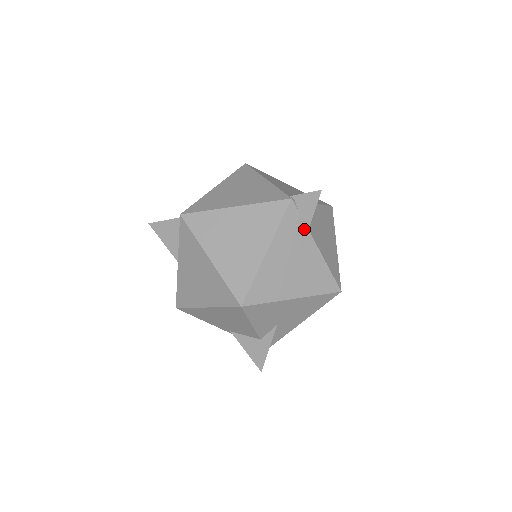
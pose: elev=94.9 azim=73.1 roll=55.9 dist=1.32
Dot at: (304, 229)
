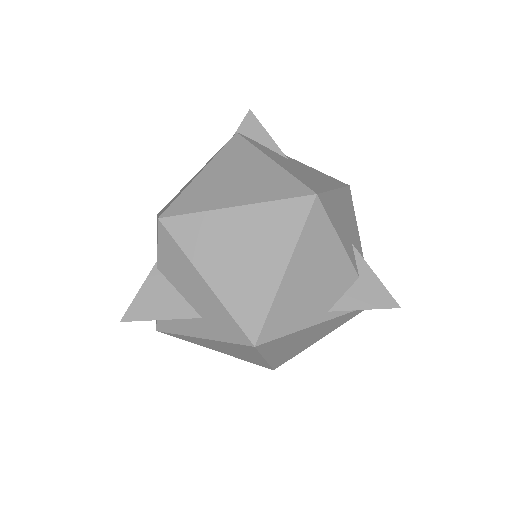
Dot at: (272, 146)
